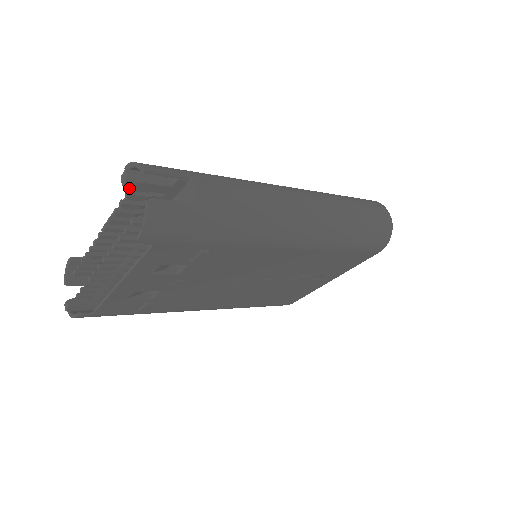
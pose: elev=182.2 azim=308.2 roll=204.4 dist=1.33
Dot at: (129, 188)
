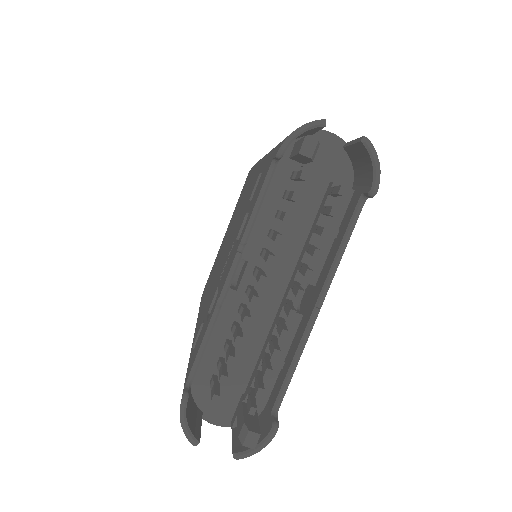
Dot at: (312, 160)
